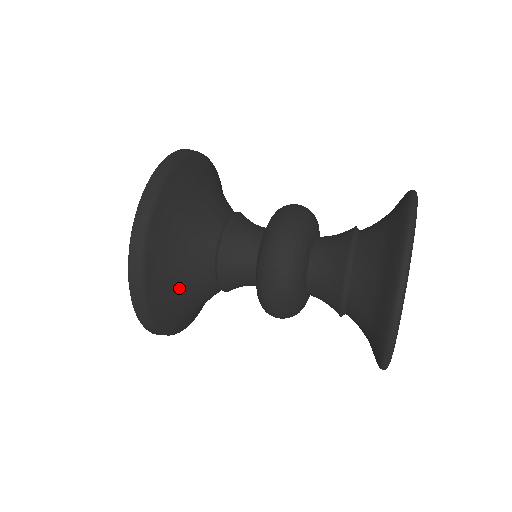
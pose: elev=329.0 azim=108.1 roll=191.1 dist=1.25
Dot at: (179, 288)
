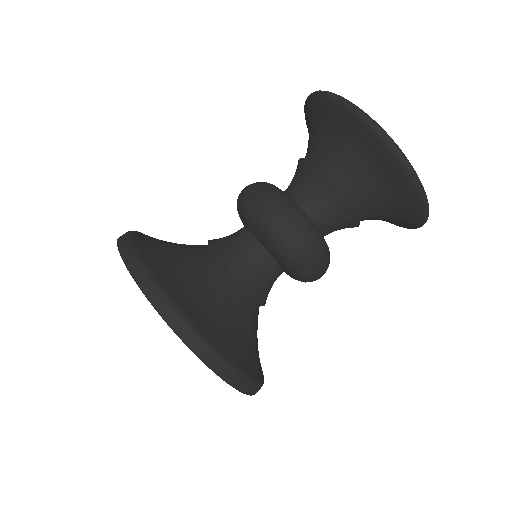
Dot at: occluded
